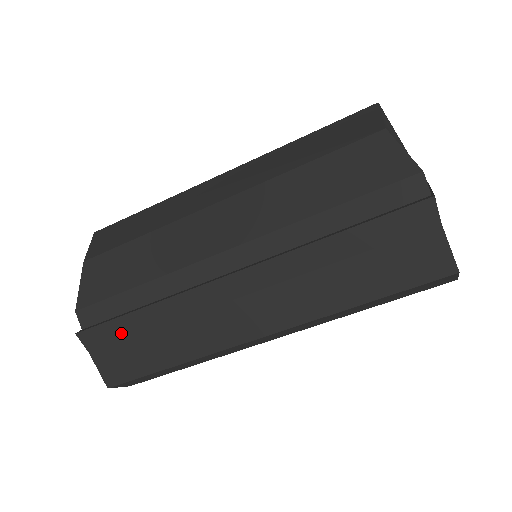
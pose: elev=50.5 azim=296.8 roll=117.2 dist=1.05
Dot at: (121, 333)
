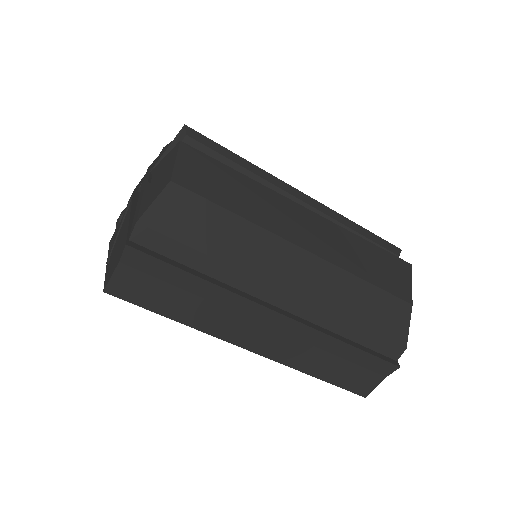
Dot at: (164, 275)
